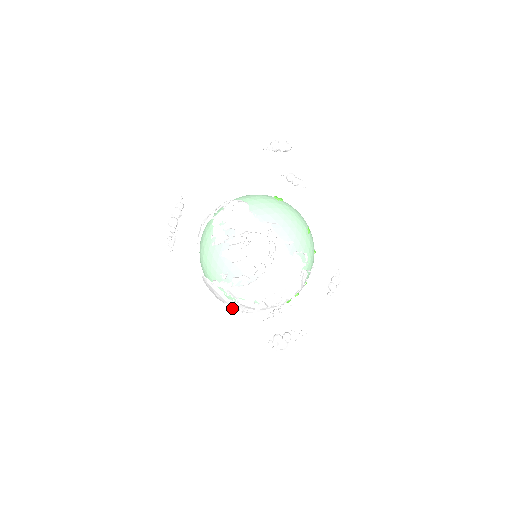
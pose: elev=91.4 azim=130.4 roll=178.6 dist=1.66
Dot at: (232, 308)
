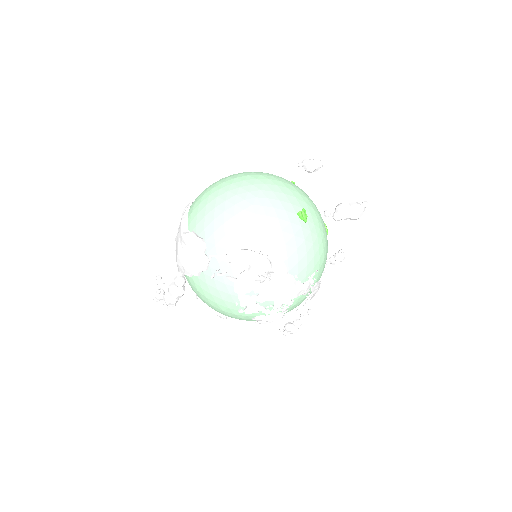
Dot at: occluded
